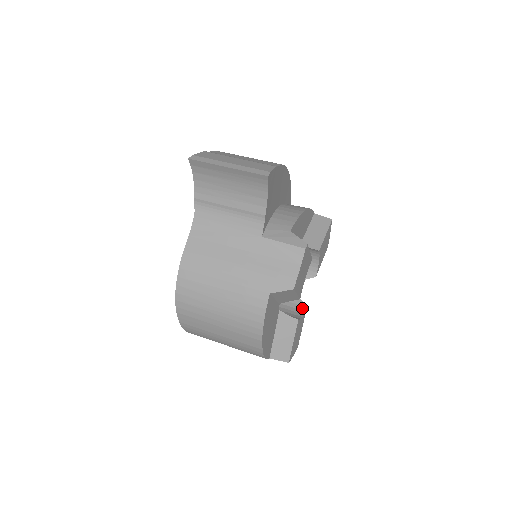
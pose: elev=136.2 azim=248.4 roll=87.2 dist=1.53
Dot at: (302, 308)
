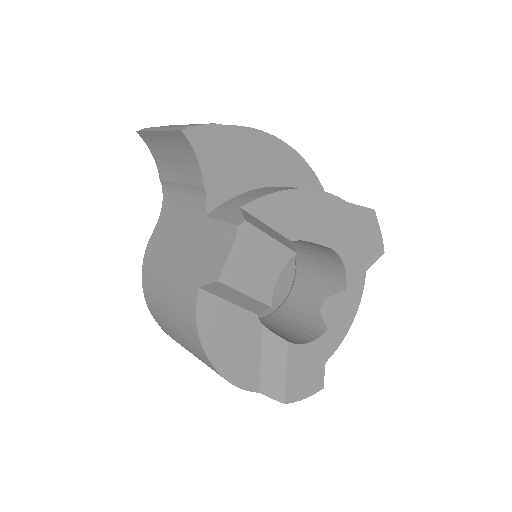
Dot at: (319, 332)
